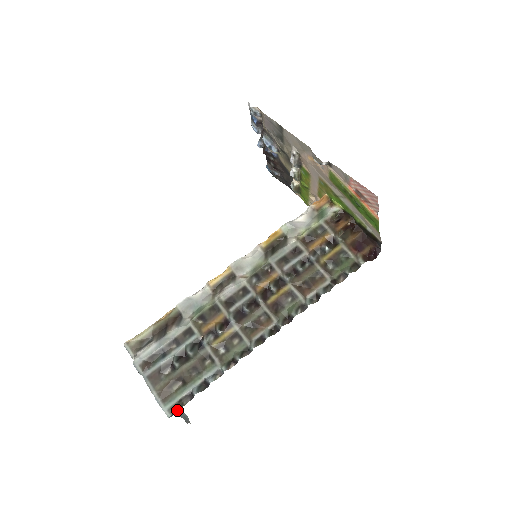
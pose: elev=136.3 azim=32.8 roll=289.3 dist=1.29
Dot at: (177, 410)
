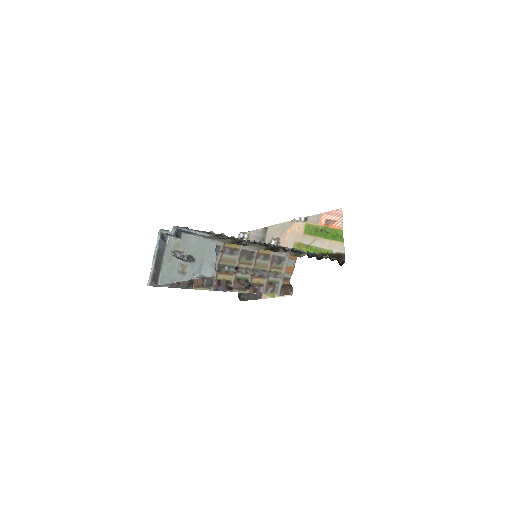
Dot at: (210, 252)
